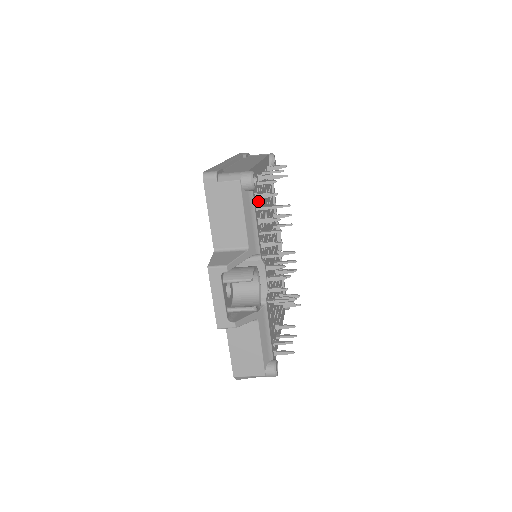
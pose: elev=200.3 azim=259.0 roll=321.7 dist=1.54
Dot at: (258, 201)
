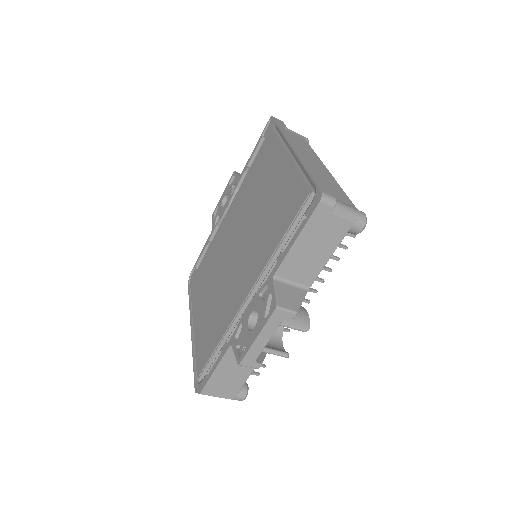
Dot at: occluded
